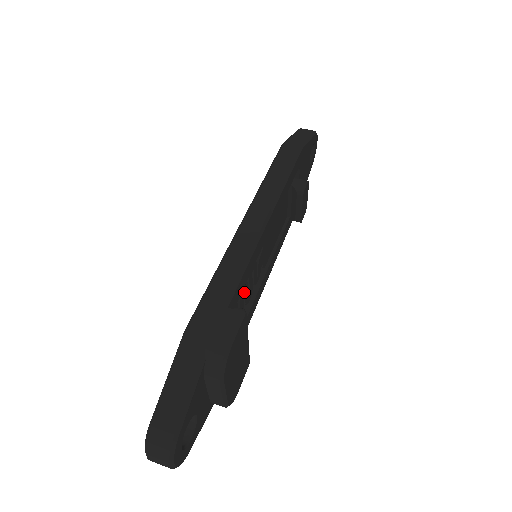
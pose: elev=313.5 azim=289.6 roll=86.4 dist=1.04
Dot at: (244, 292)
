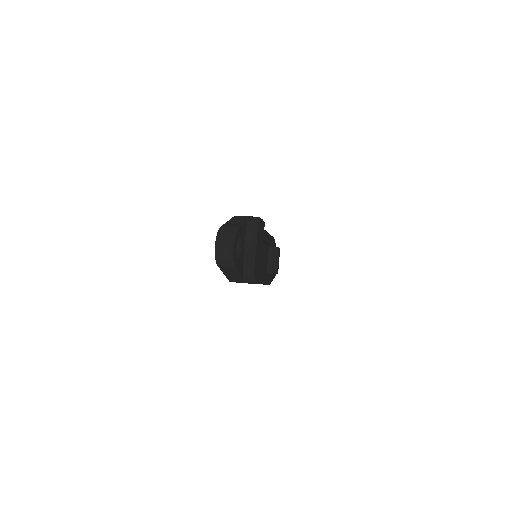
Dot at: occluded
